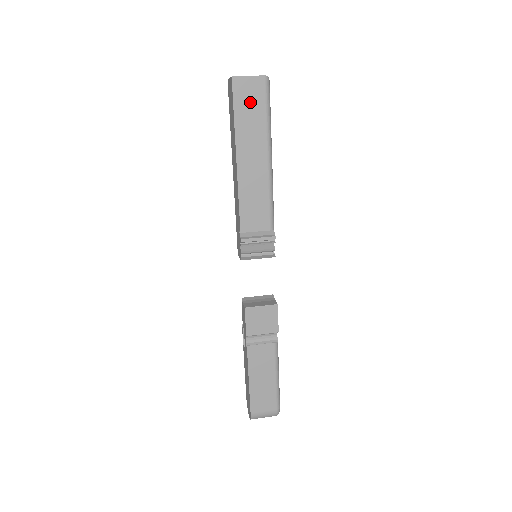
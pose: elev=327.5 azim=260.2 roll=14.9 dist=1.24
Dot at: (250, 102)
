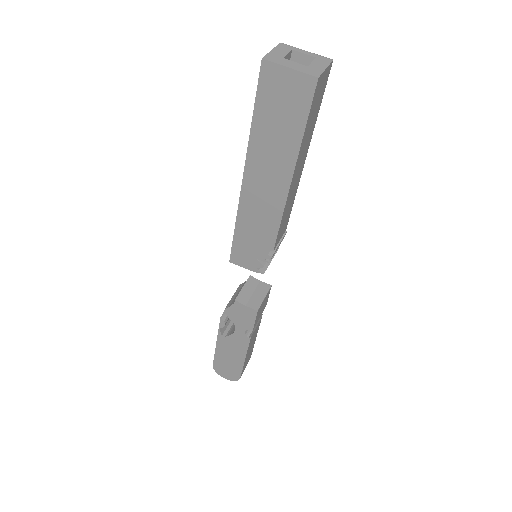
Dot at: (317, 103)
